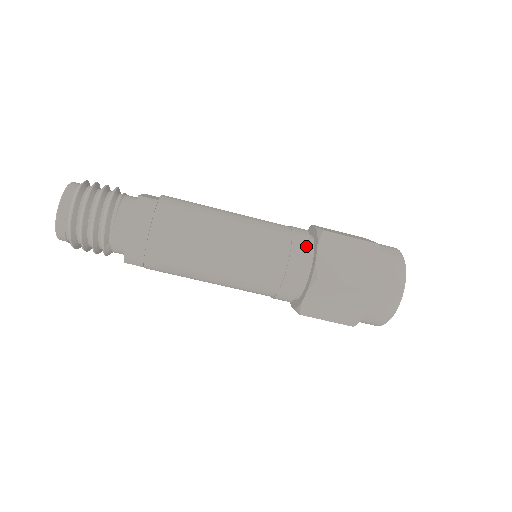
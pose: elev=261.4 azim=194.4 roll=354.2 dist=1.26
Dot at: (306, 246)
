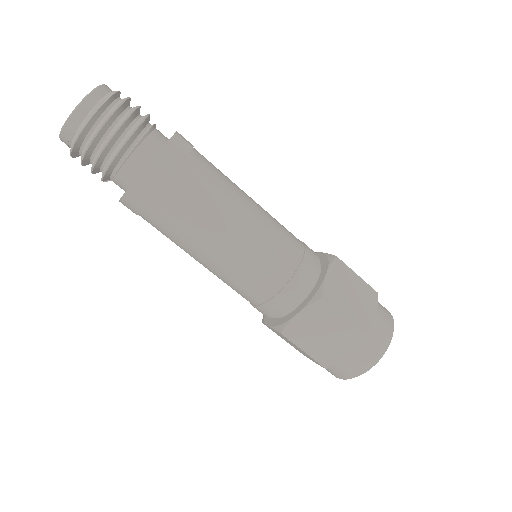
Dot at: (295, 298)
